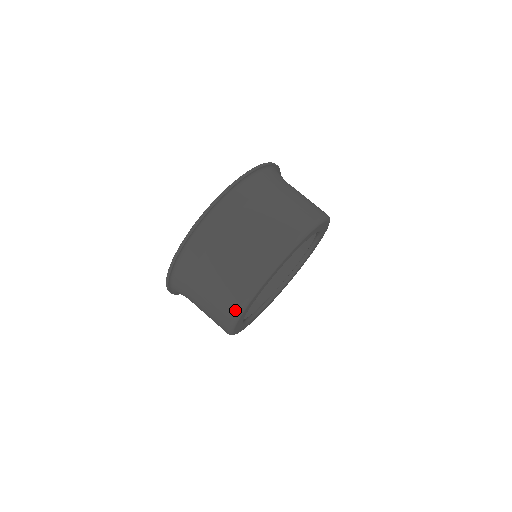
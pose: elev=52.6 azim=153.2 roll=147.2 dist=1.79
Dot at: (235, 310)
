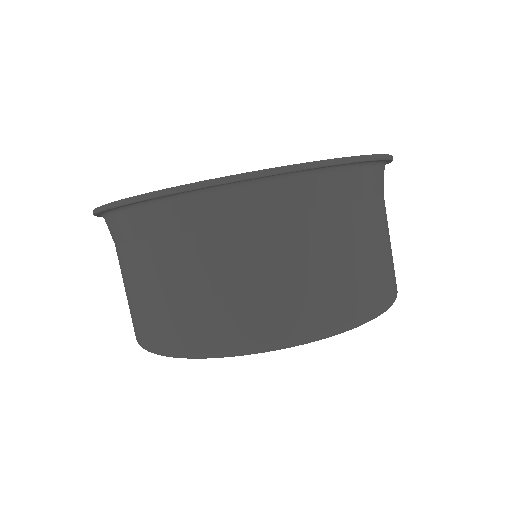
Dot at: (264, 340)
